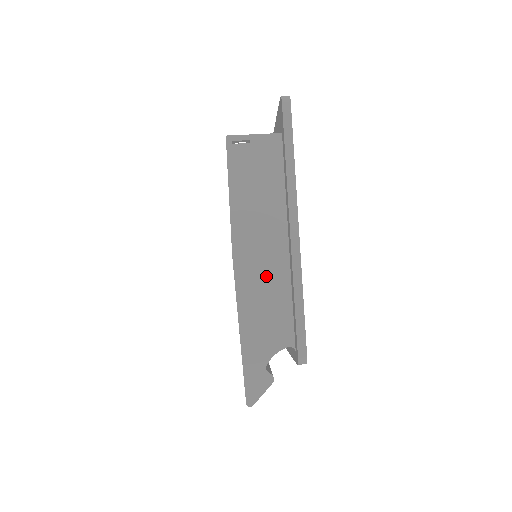
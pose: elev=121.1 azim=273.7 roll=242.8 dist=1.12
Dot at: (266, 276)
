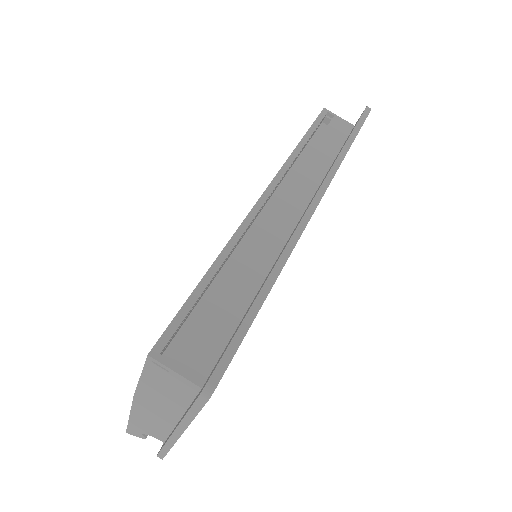
Dot at: (155, 418)
